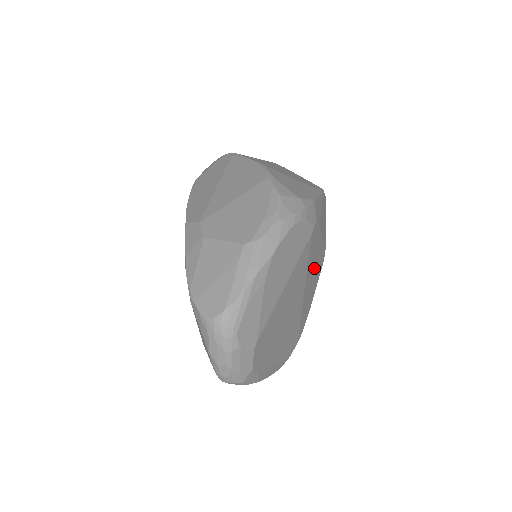
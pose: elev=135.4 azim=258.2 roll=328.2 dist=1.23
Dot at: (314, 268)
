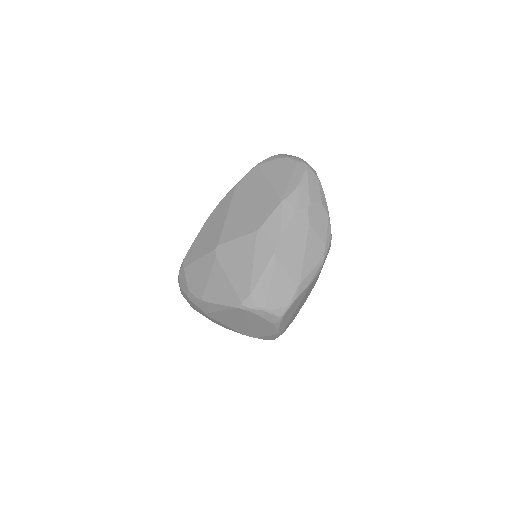
Dot at: occluded
